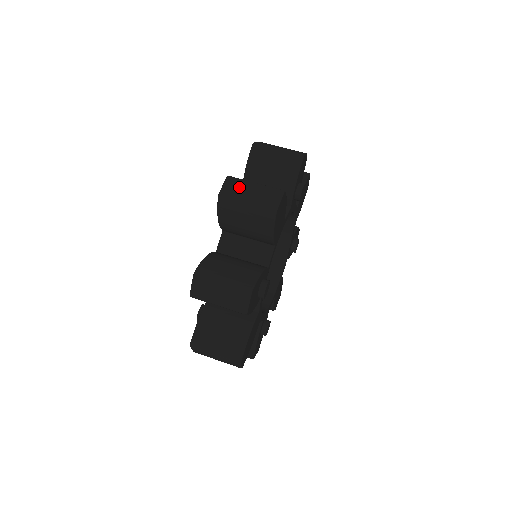
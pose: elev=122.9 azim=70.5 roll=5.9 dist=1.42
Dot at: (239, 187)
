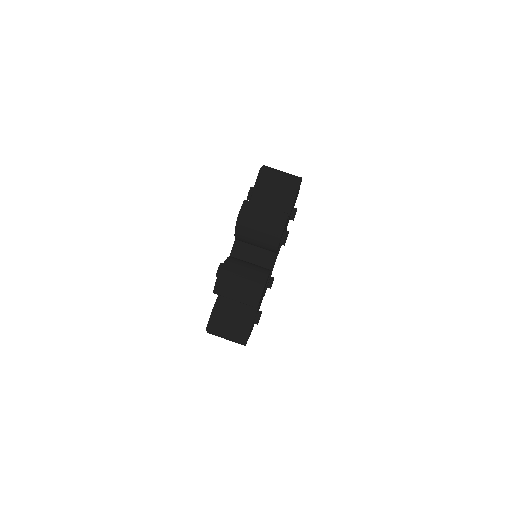
Dot at: (228, 287)
